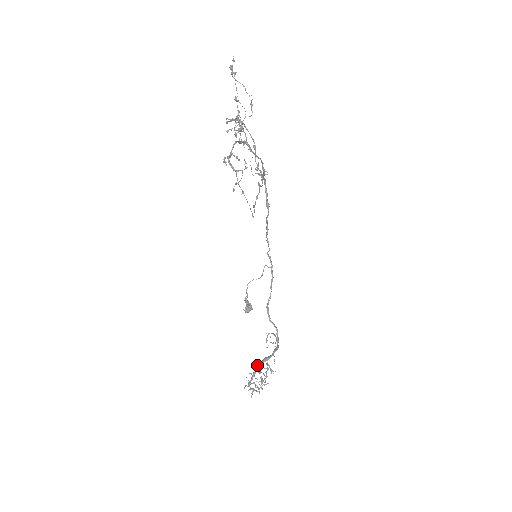
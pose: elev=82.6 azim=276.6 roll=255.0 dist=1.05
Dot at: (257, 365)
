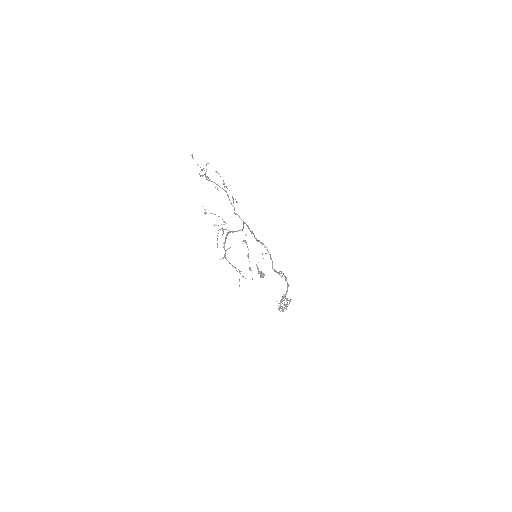
Dot at: (280, 302)
